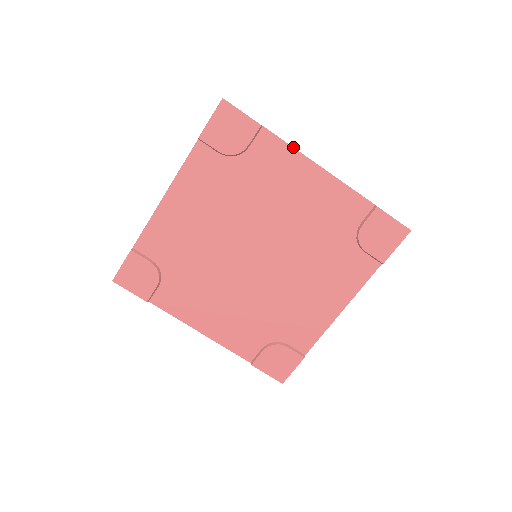
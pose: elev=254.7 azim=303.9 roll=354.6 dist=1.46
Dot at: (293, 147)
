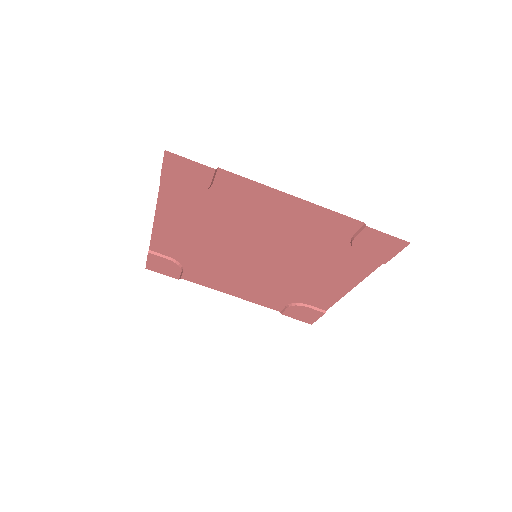
Dot at: occluded
